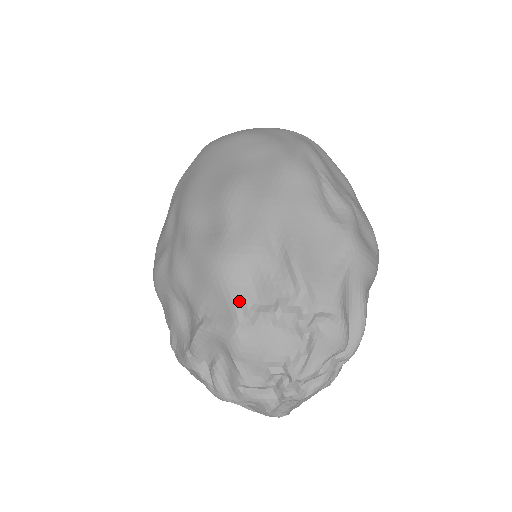
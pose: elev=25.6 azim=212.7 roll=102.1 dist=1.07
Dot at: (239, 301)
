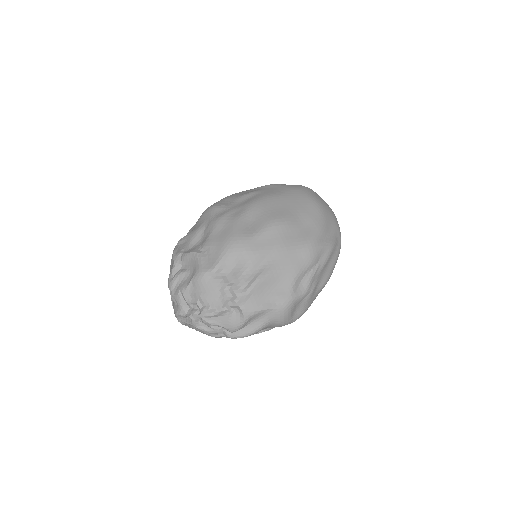
Dot at: (222, 265)
